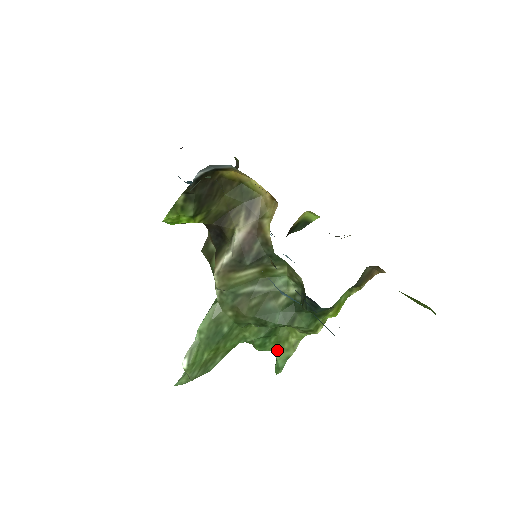
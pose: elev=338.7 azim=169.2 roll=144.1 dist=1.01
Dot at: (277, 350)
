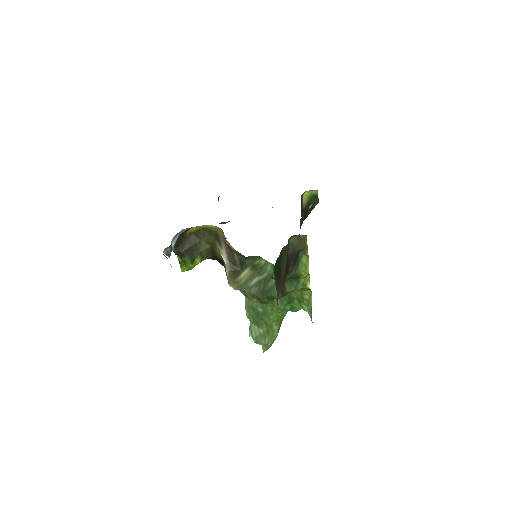
Dot at: (303, 307)
